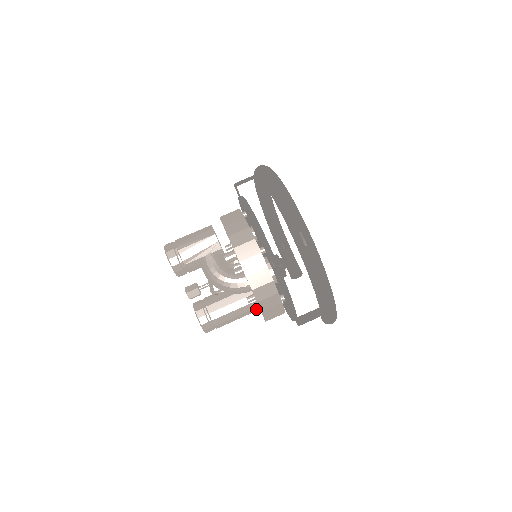
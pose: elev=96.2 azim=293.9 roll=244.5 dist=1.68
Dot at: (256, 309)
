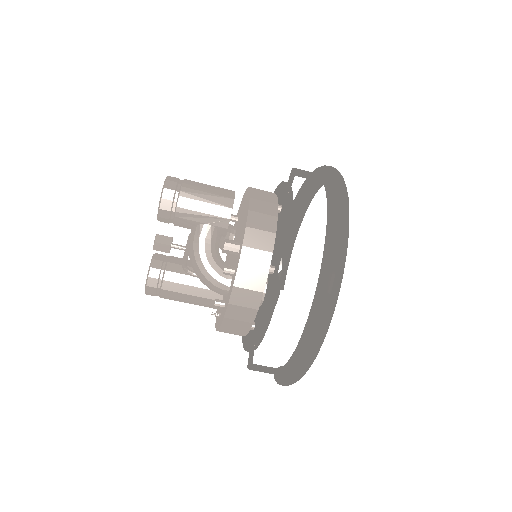
Dot at: (216, 314)
